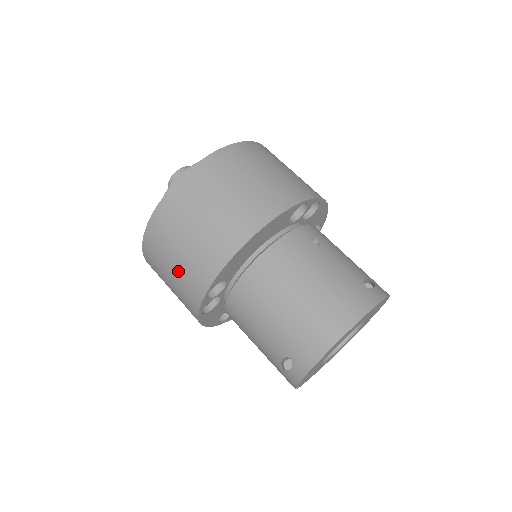
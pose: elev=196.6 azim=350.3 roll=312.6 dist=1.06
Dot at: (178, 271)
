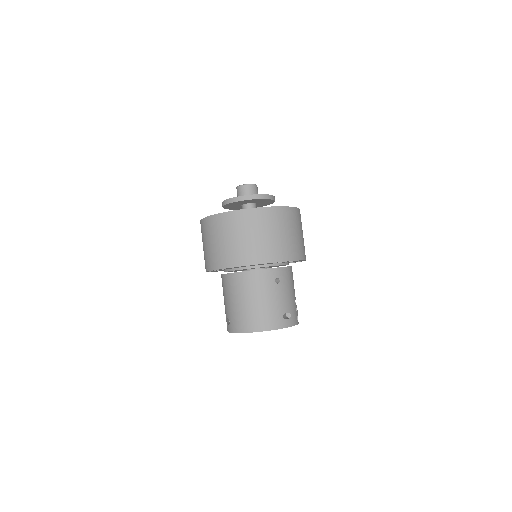
Dot at: (207, 249)
